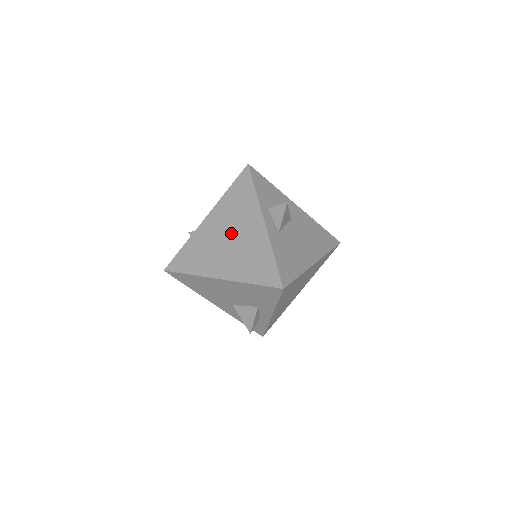
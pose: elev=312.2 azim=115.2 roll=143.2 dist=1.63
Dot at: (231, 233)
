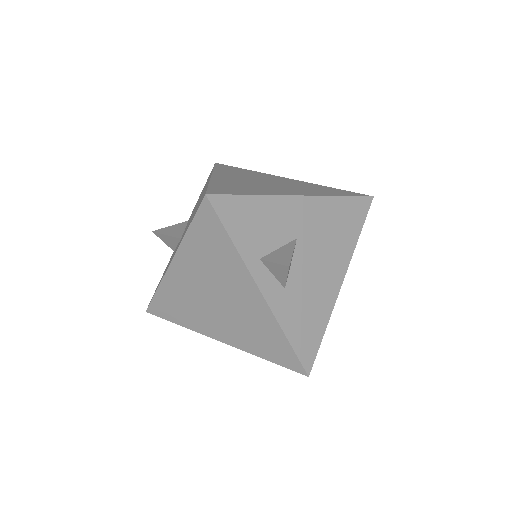
Dot at: (216, 294)
